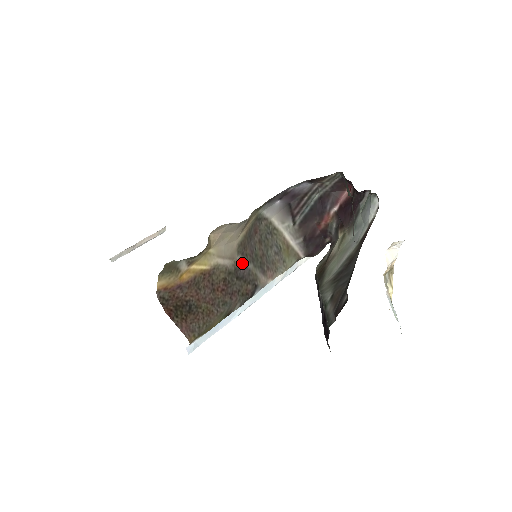
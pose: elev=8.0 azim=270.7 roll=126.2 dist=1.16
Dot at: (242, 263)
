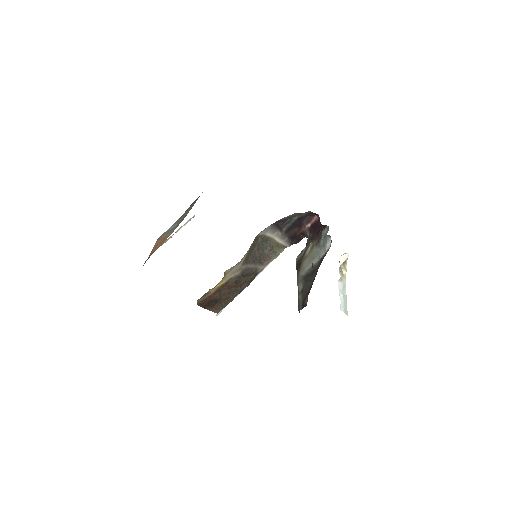
Dot at: (246, 268)
